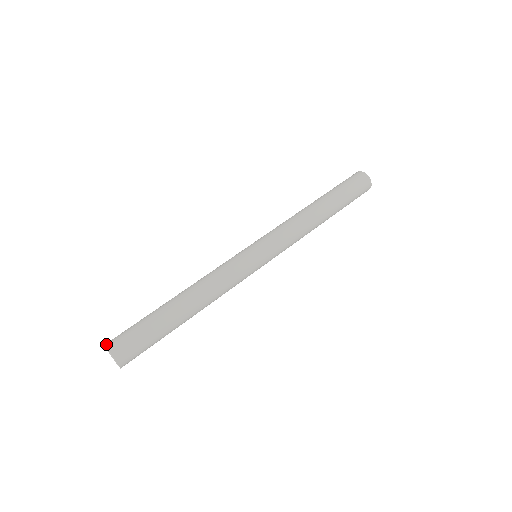
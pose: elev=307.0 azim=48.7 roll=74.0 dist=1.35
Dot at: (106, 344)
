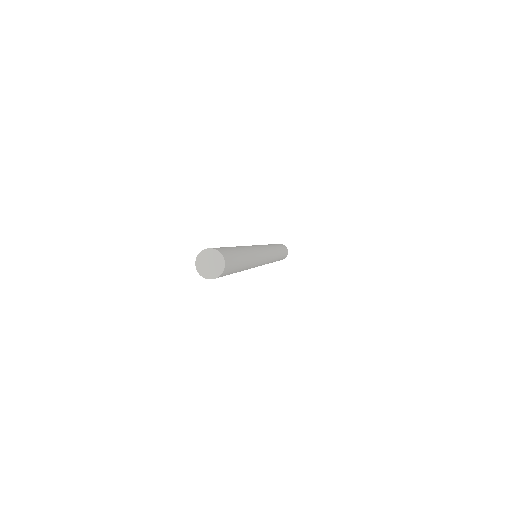
Dot at: (214, 248)
